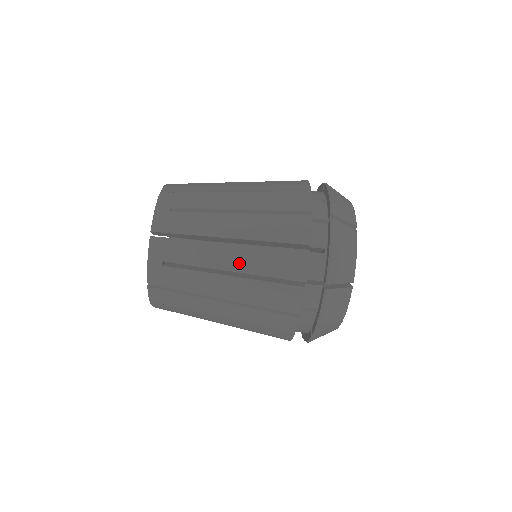
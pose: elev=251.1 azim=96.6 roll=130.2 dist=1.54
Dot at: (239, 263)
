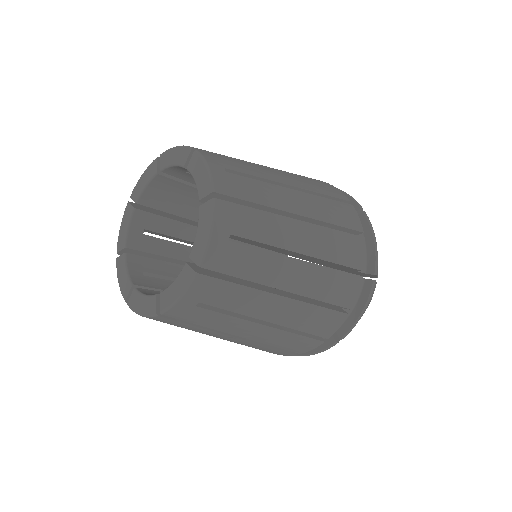
Dot at: (232, 341)
